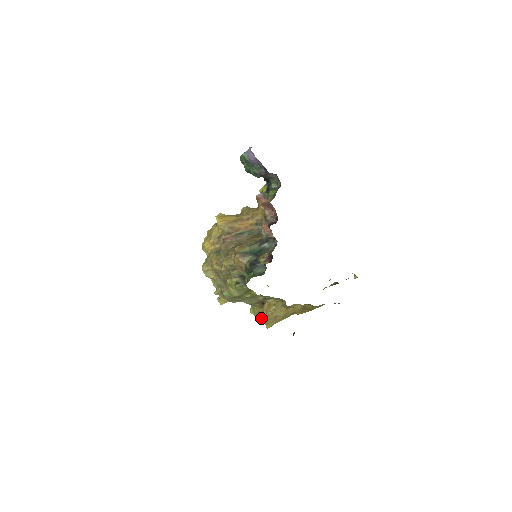
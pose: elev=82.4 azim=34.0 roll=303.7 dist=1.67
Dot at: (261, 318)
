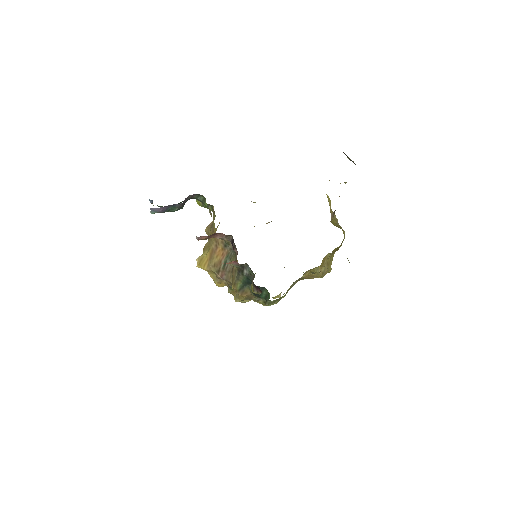
Dot at: occluded
